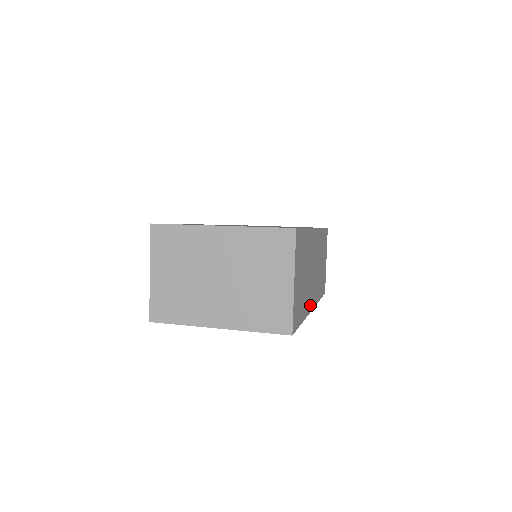
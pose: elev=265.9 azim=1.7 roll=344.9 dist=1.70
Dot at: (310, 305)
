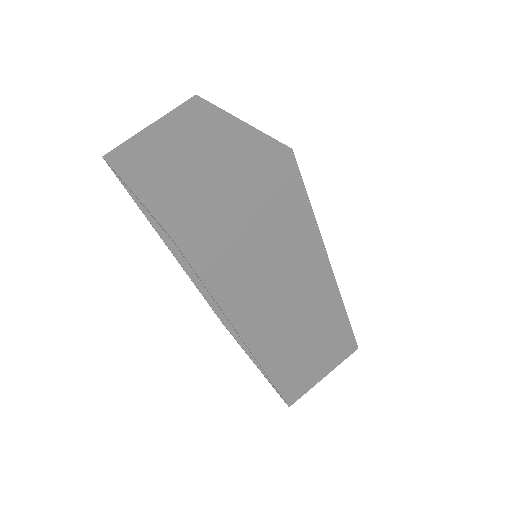
Dot at: (244, 324)
